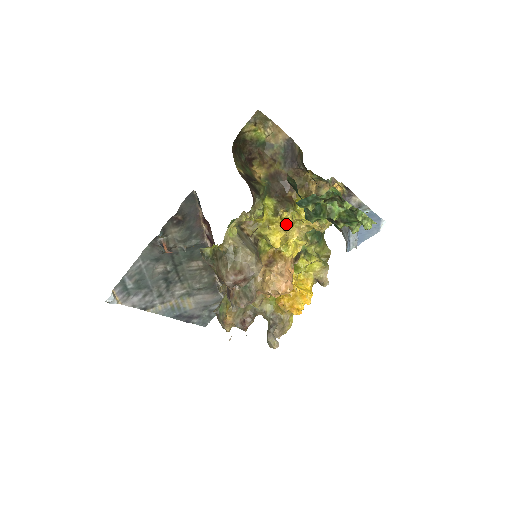
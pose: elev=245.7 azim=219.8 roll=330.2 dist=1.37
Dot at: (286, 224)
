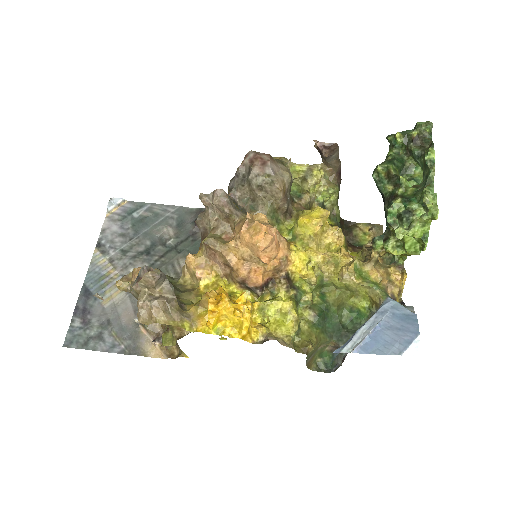
Dot at: (329, 227)
